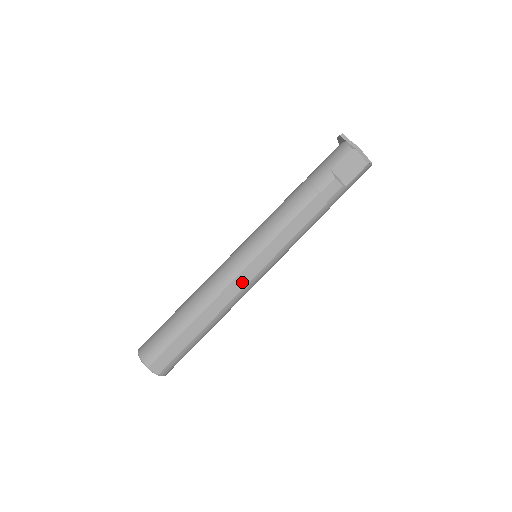
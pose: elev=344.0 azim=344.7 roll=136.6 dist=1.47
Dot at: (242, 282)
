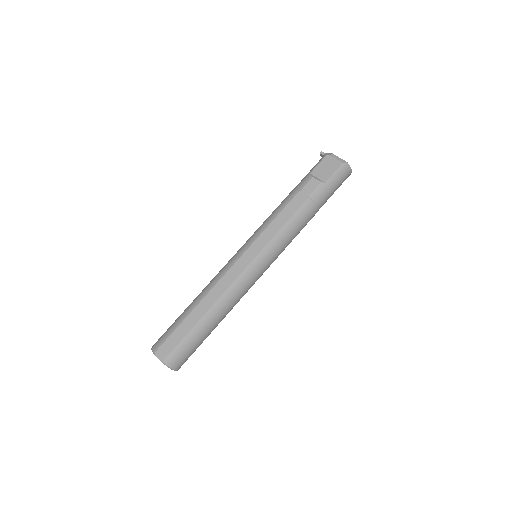
Dot at: (237, 271)
